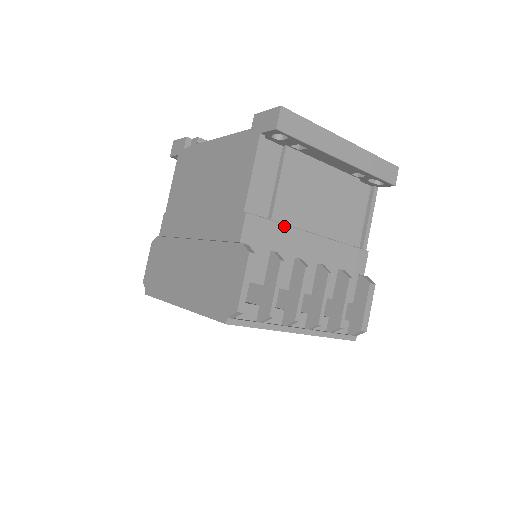
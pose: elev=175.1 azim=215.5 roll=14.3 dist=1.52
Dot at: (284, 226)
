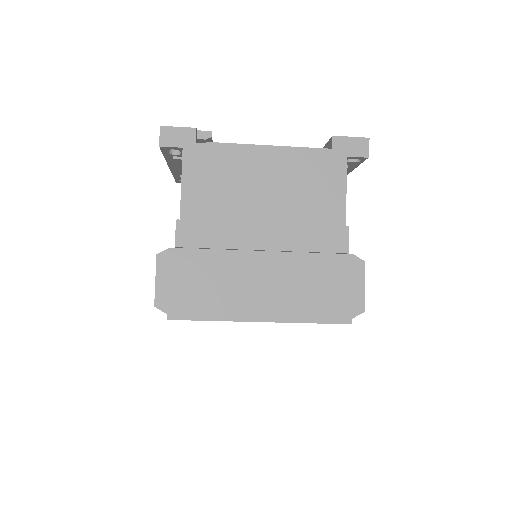
Dot at: occluded
